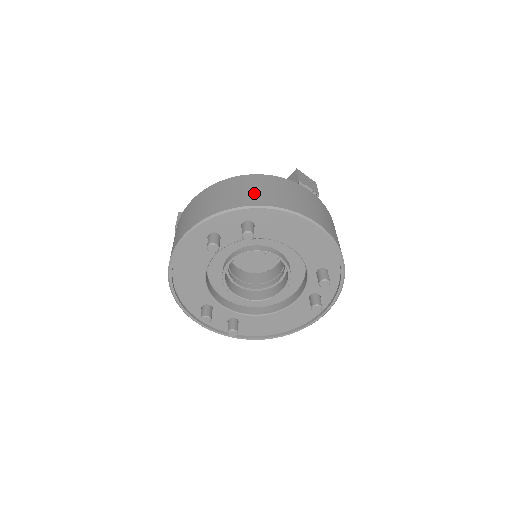
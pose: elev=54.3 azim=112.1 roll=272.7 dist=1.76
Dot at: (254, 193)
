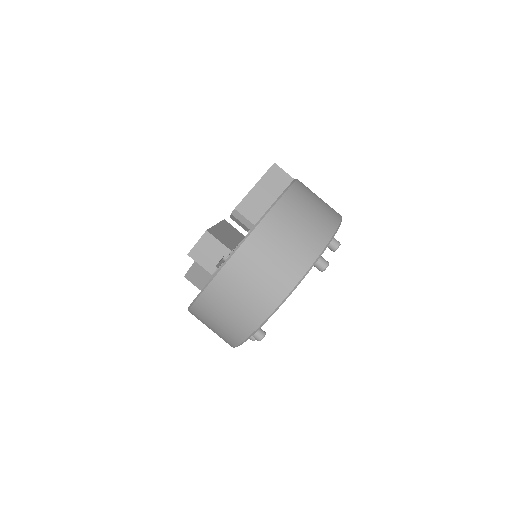
Dot at: (223, 329)
